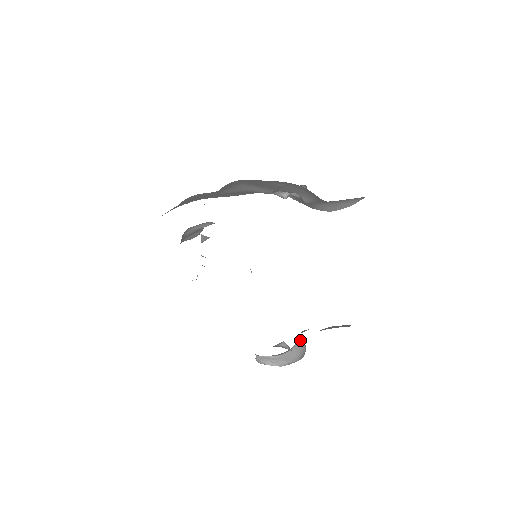
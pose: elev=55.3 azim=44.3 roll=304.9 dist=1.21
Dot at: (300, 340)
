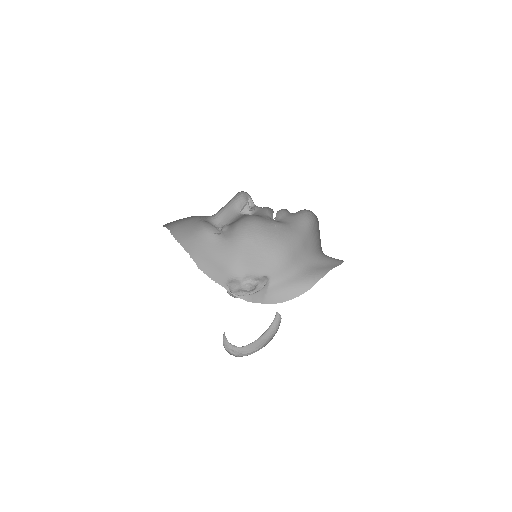
Dot at: (273, 323)
